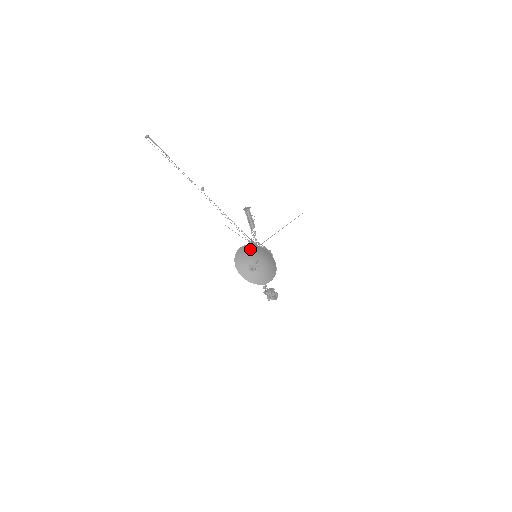
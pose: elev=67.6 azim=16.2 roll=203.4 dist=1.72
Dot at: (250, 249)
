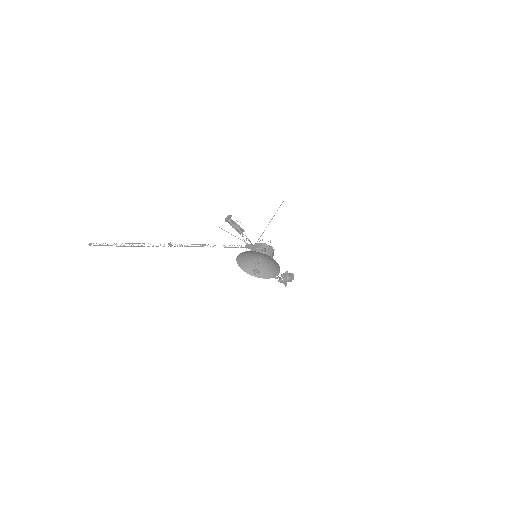
Dot at: (247, 253)
